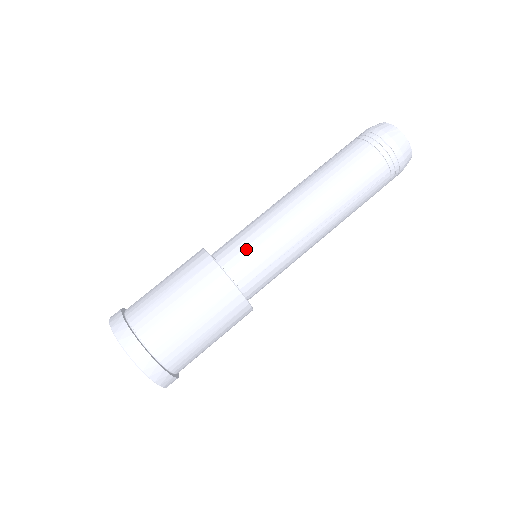
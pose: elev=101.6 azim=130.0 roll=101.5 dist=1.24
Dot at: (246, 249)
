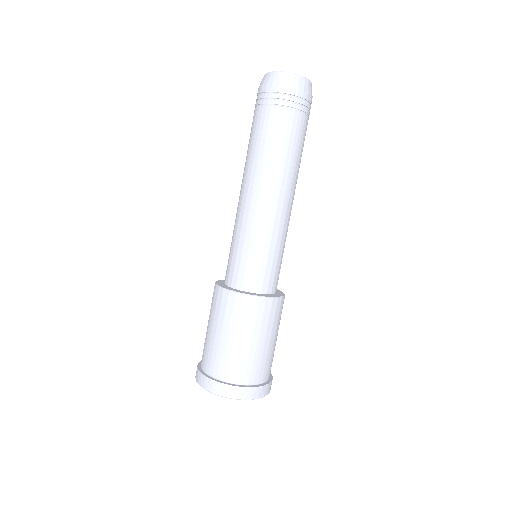
Dot at: (230, 258)
